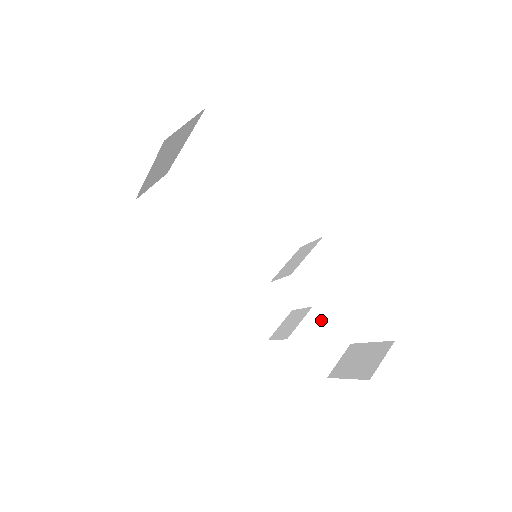
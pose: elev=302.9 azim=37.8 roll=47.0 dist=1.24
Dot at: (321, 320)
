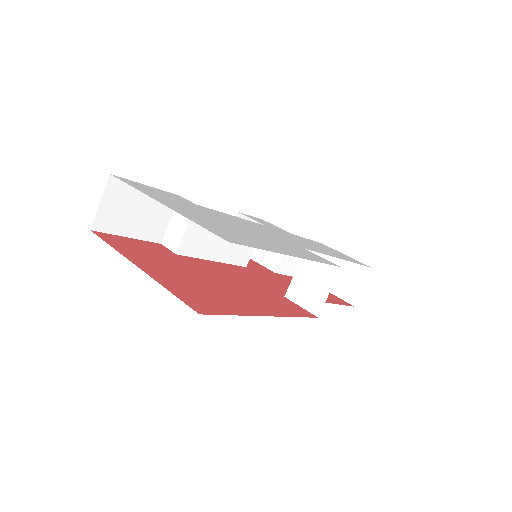
Dot at: occluded
